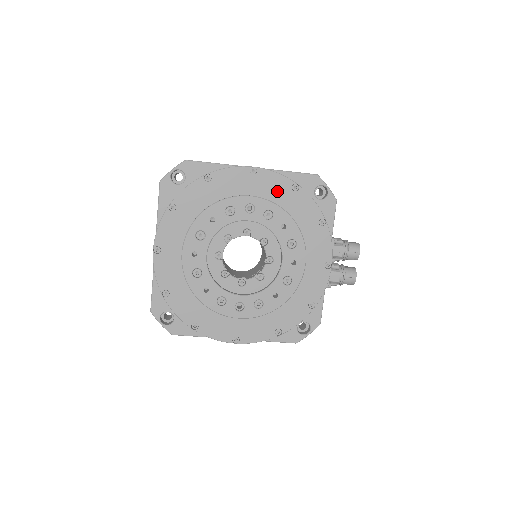
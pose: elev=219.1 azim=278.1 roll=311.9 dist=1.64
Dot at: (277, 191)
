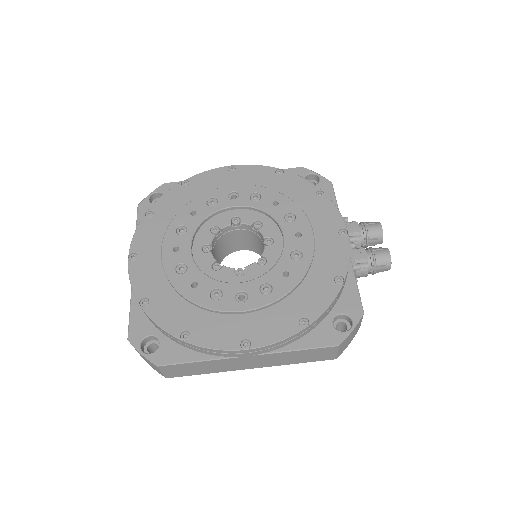
Dot at: (260, 179)
